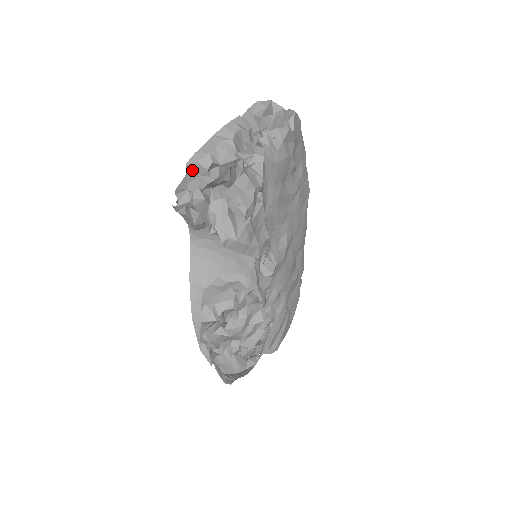
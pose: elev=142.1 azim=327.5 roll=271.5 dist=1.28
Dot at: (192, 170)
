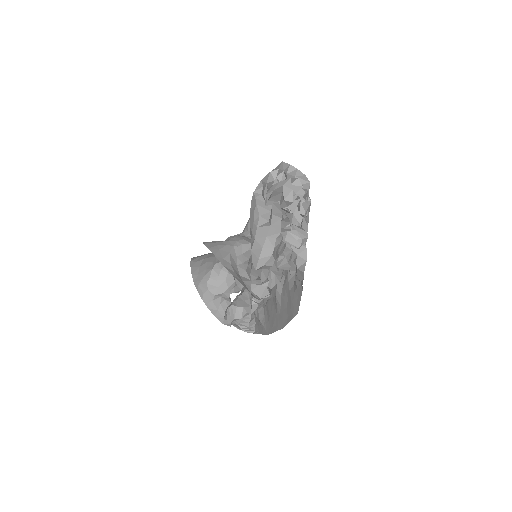
Dot at: (258, 270)
